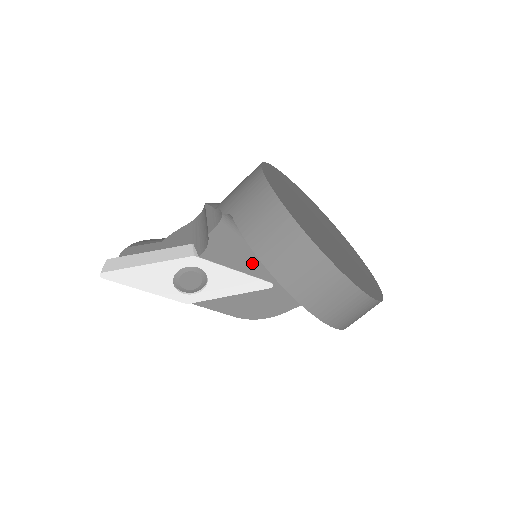
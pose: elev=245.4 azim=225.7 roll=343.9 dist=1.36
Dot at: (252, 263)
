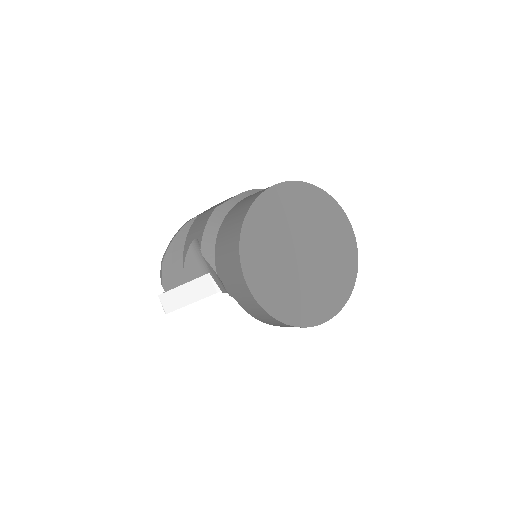
Dot at: occluded
